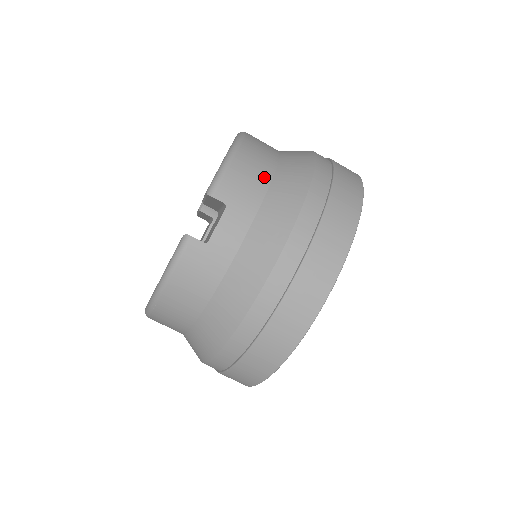
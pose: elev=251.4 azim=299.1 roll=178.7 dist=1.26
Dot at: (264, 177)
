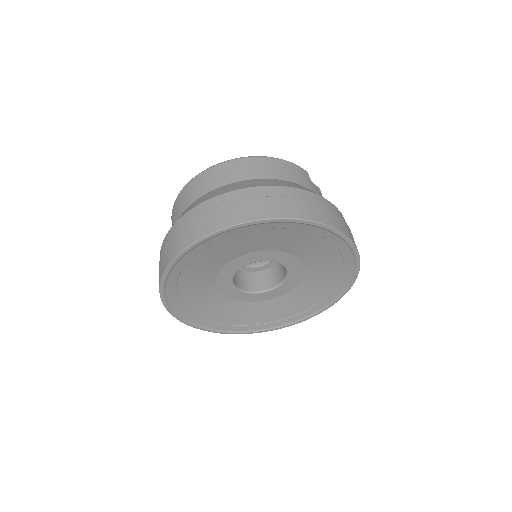
Dot at: occluded
